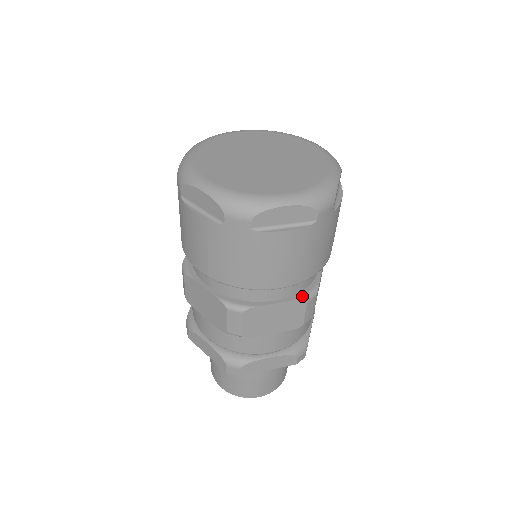
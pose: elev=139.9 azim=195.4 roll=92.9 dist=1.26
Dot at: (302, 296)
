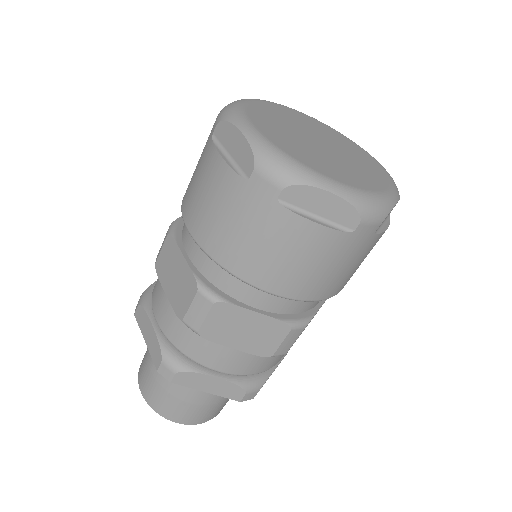
Dot at: occluded
